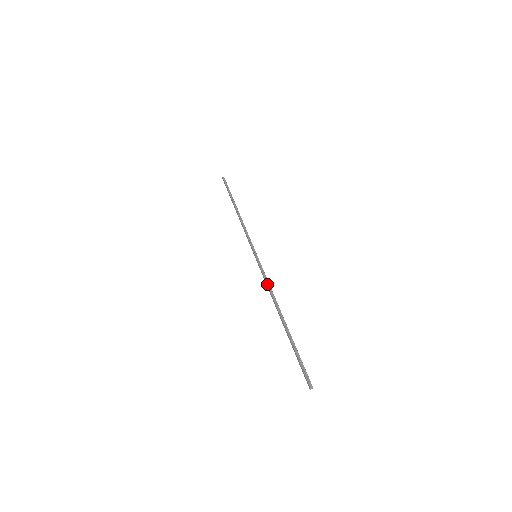
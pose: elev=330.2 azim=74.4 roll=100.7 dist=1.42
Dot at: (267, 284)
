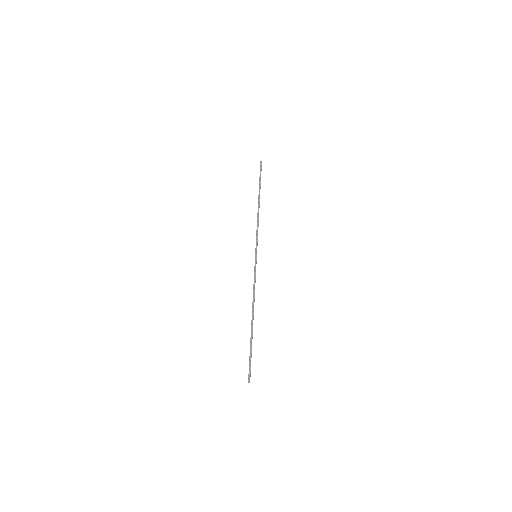
Dot at: (253, 286)
